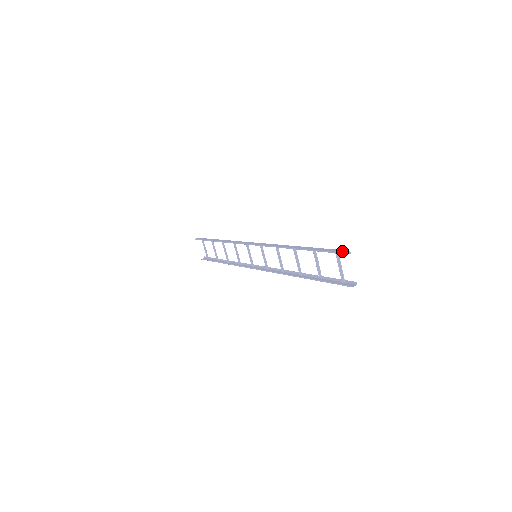
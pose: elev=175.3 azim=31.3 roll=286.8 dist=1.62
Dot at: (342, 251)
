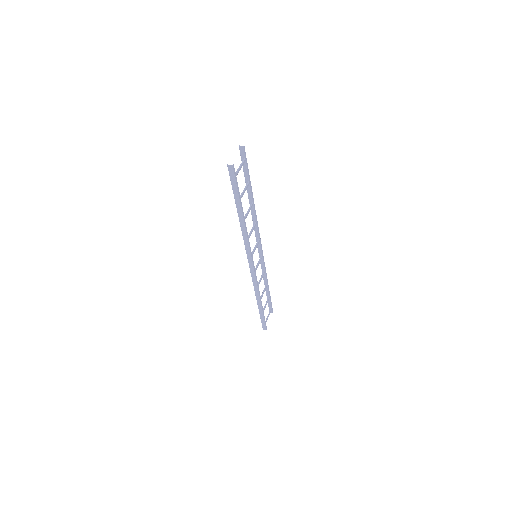
Dot at: (242, 150)
